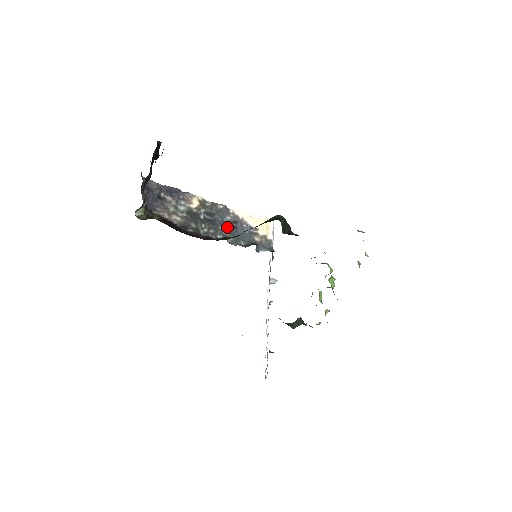
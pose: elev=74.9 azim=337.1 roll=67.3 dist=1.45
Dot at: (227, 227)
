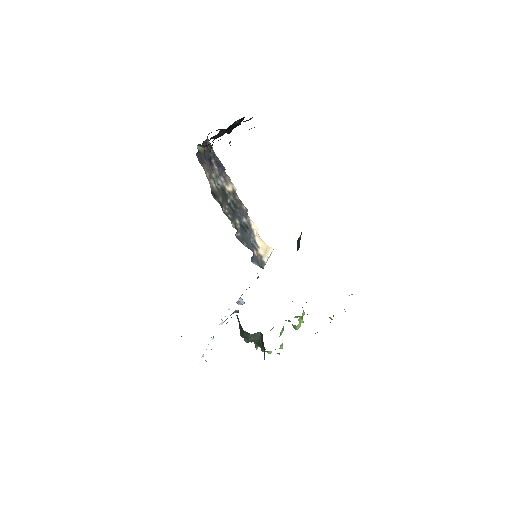
Dot at: (240, 225)
